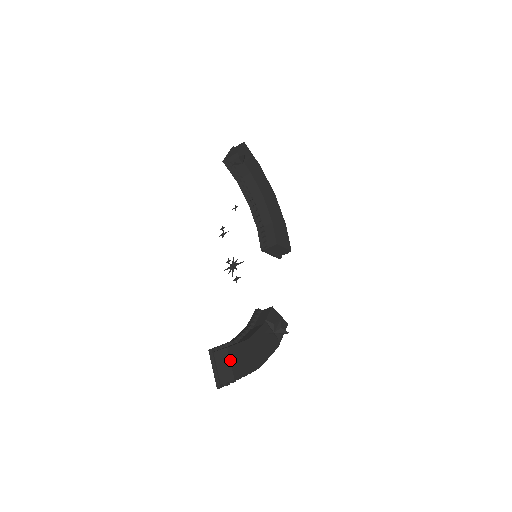
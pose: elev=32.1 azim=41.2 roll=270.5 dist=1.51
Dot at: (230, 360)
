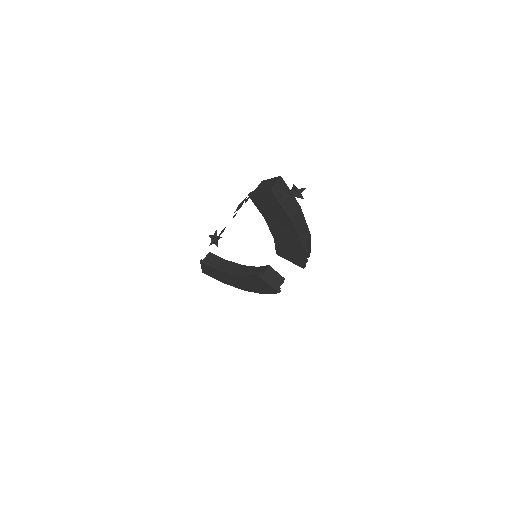
Dot at: (269, 179)
